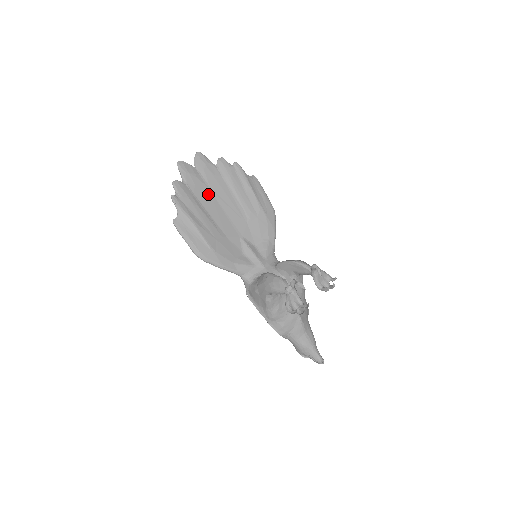
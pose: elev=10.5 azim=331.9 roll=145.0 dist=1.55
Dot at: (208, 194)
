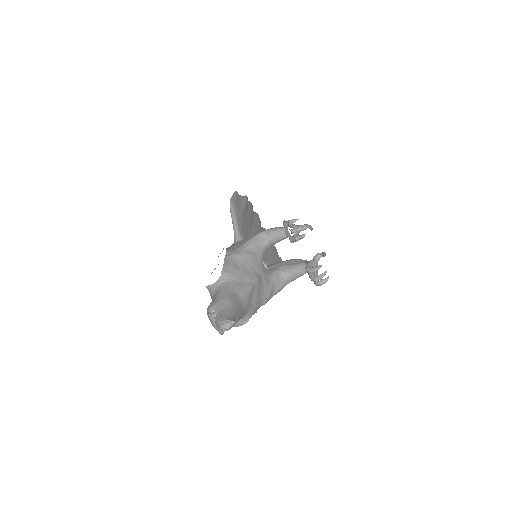
Dot at: (258, 229)
